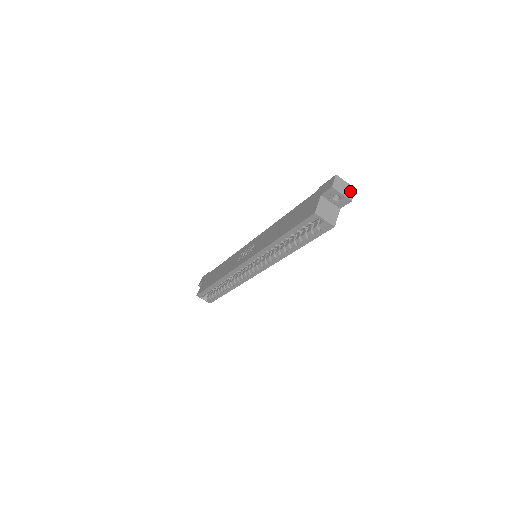
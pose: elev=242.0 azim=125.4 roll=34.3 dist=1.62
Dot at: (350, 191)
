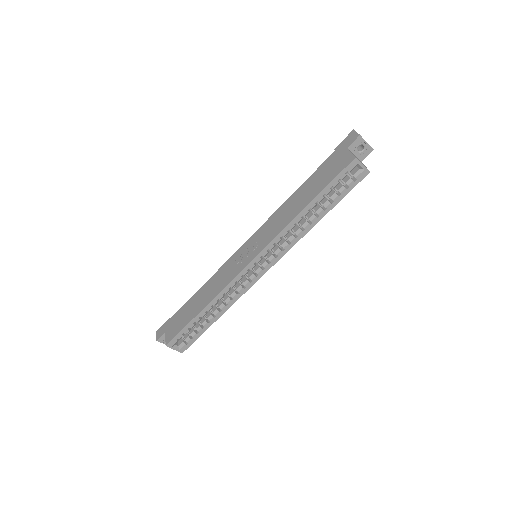
Dot at: occluded
